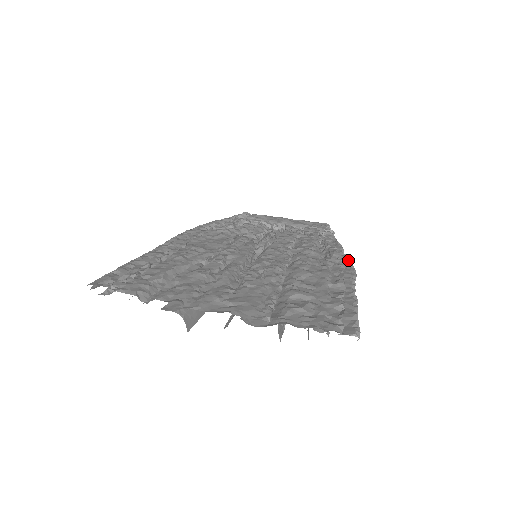
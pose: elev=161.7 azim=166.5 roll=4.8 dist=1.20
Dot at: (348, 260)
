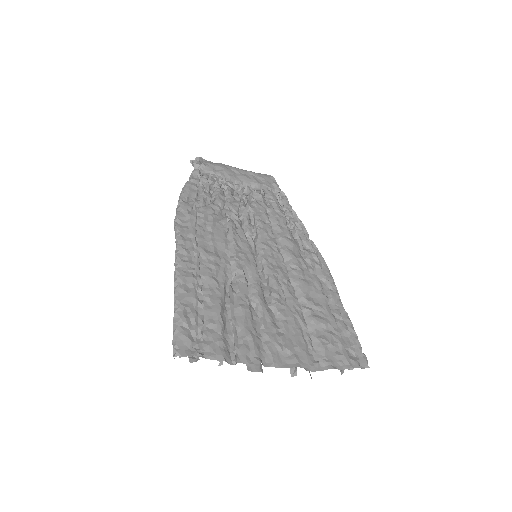
Dot at: (319, 253)
